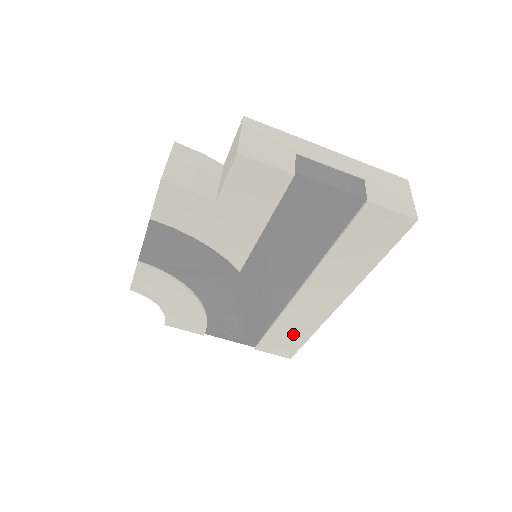
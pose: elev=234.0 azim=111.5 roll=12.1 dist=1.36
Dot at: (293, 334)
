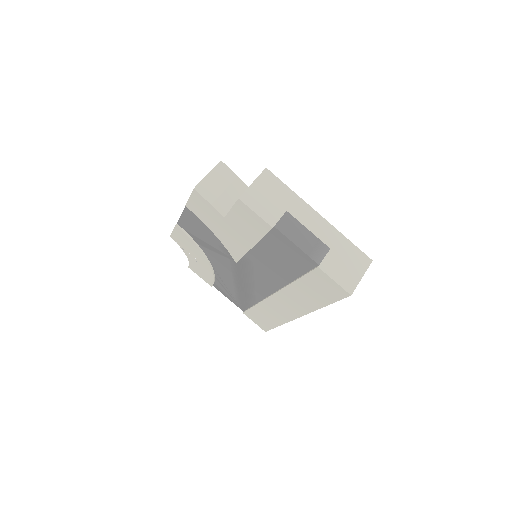
Dot at: (268, 318)
